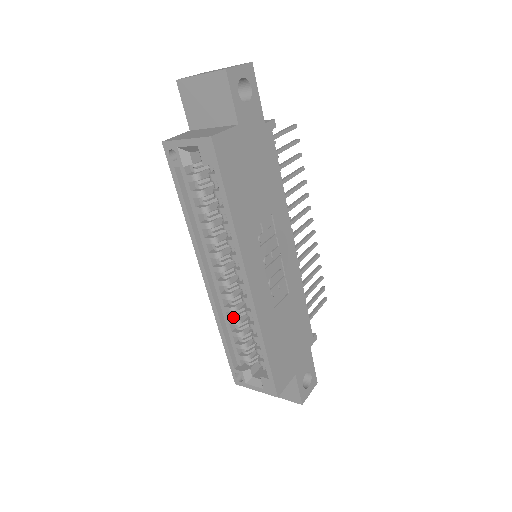
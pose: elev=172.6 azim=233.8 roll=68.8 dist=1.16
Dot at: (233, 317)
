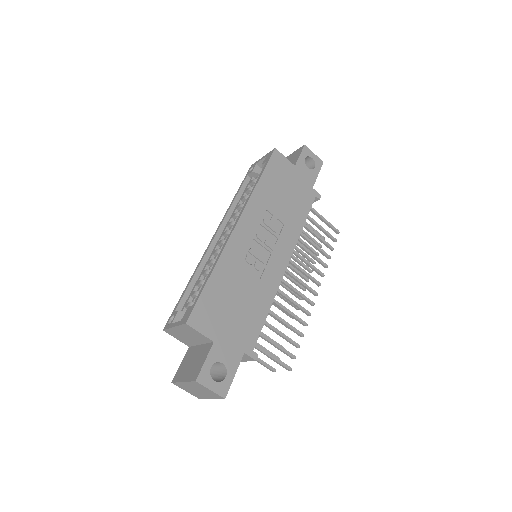
Dot at: occluded
